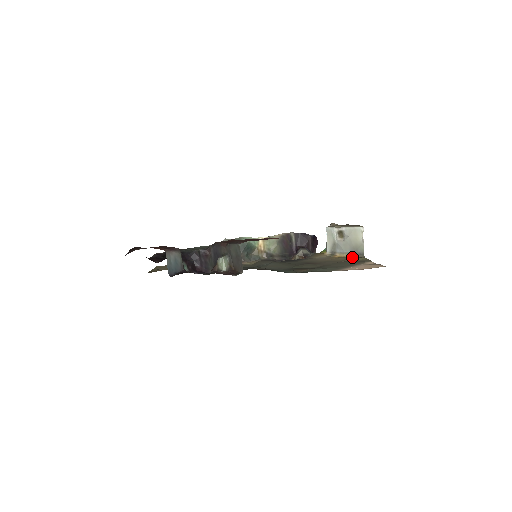
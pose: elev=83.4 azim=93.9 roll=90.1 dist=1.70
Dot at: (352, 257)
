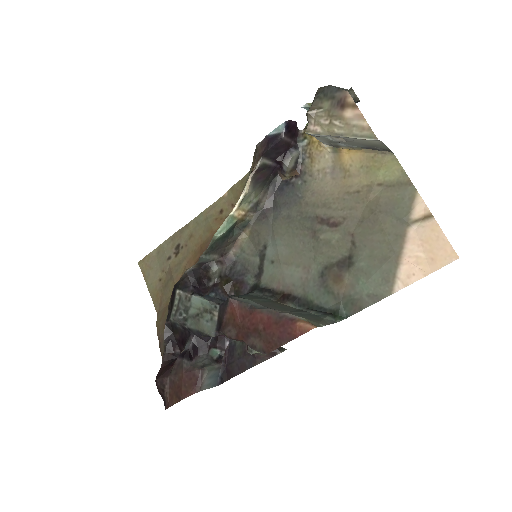
Dot at: (373, 161)
